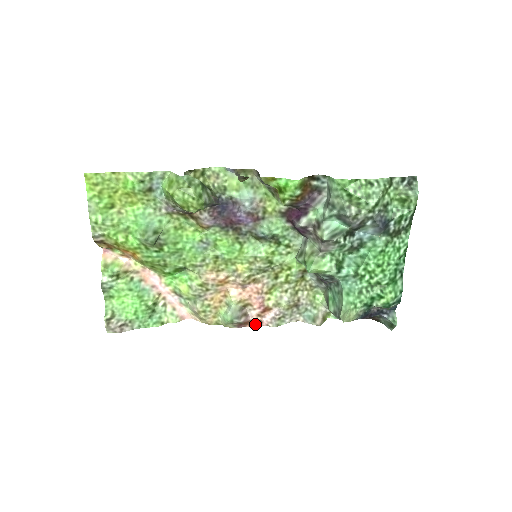
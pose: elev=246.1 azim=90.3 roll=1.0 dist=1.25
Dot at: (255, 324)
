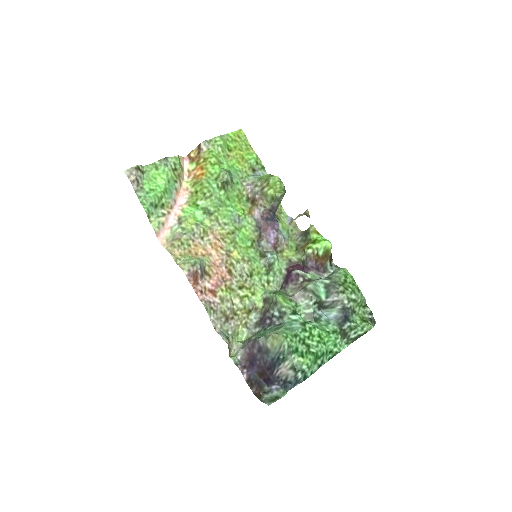
Dot at: (197, 289)
